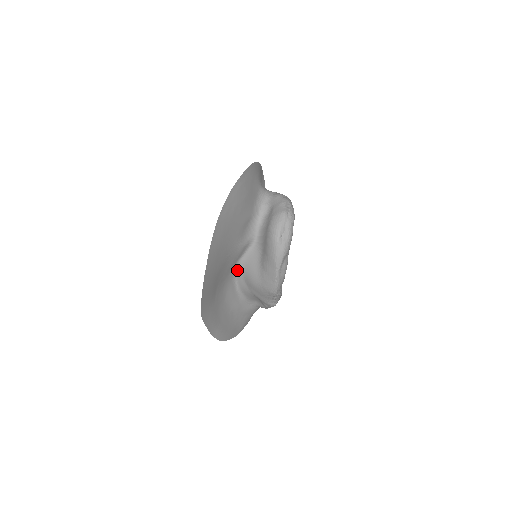
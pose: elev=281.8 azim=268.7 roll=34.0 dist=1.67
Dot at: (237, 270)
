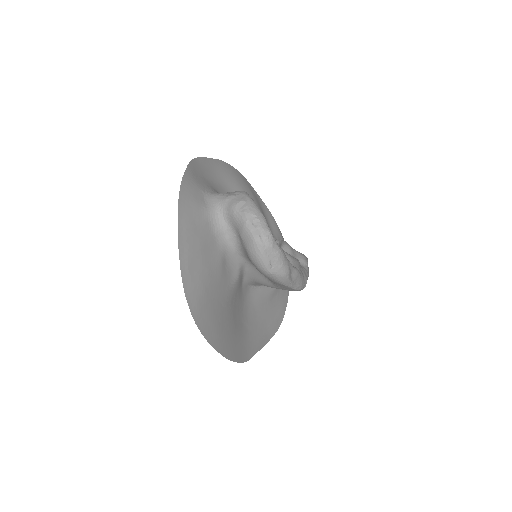
Dot at: (248, 284)
